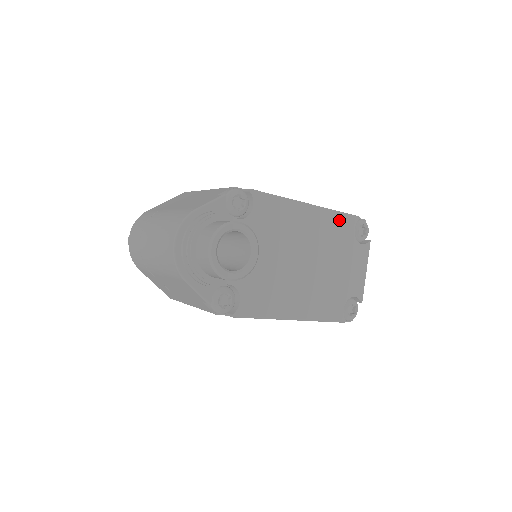
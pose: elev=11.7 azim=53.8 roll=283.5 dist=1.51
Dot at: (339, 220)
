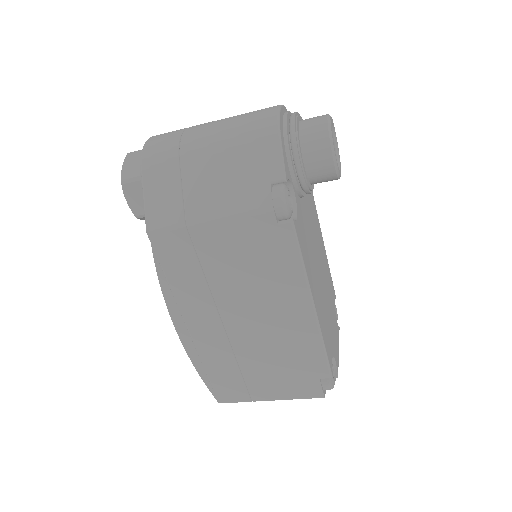
Dot at: (330, 278)
